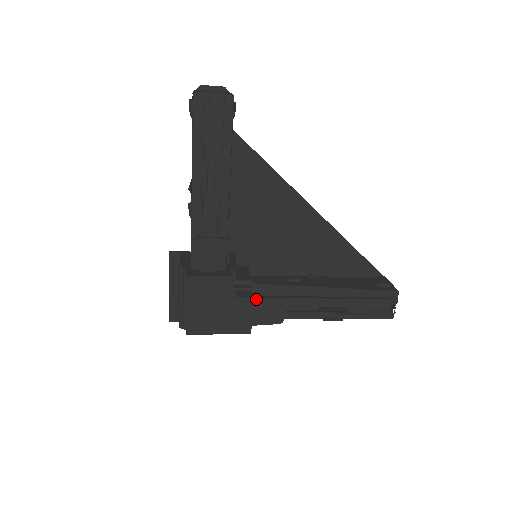
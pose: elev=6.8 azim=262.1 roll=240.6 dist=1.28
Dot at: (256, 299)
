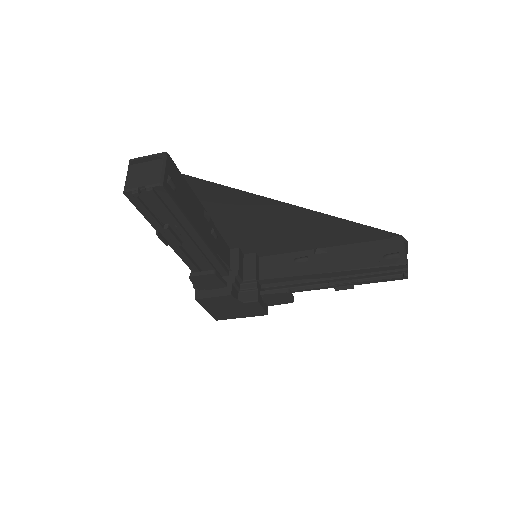
Dot at: (263, 295)
